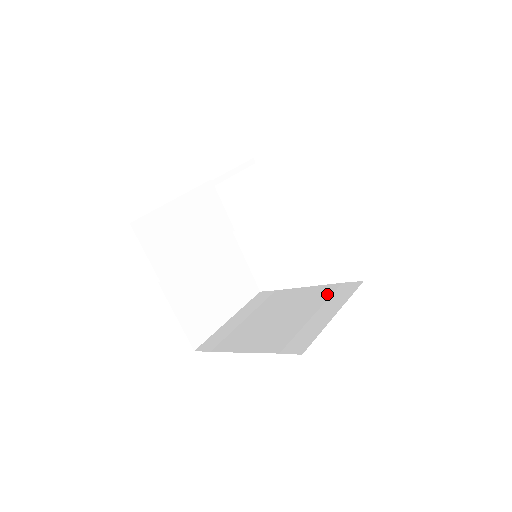
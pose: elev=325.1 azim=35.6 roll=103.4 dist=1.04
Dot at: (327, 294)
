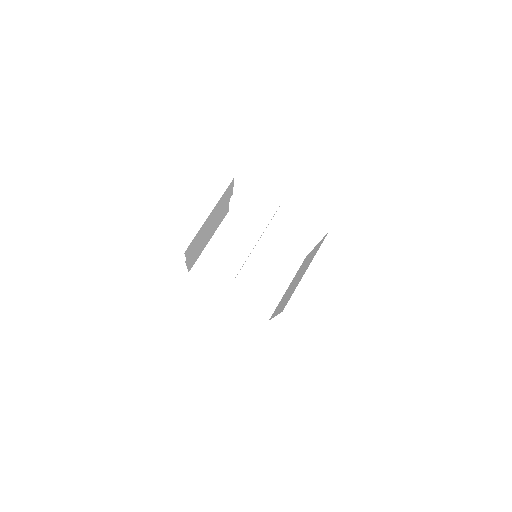
Dot at: (282, 258)
